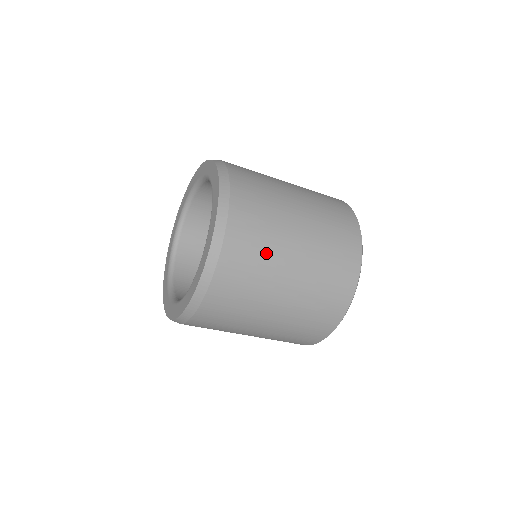
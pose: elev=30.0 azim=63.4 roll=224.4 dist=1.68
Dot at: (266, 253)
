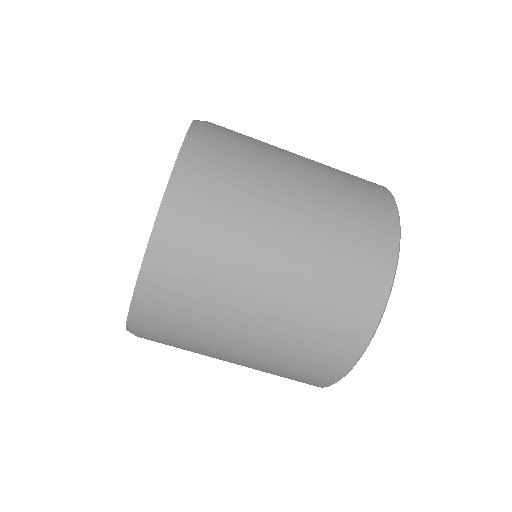
Dot at: occluded
